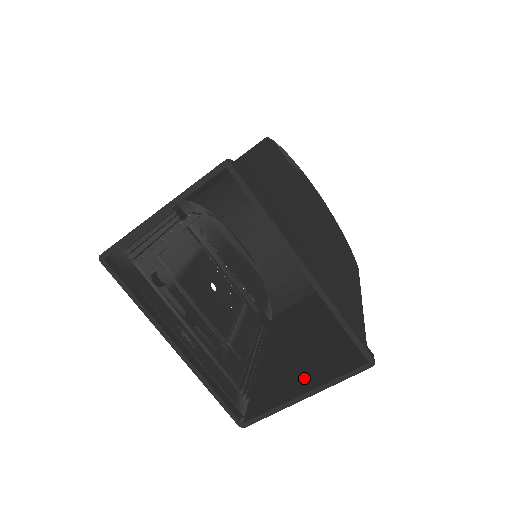
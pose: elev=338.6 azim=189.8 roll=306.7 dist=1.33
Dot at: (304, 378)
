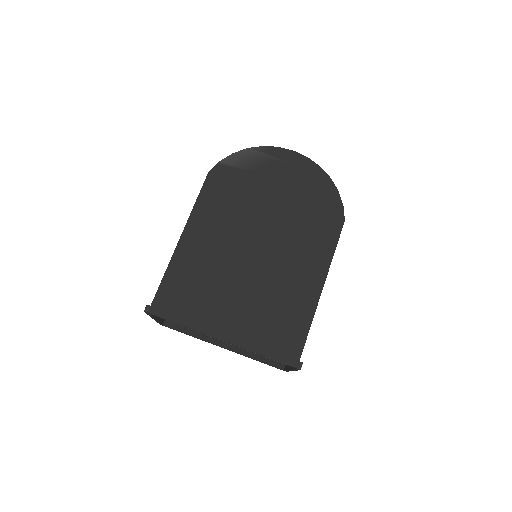
Dot at: occluded
